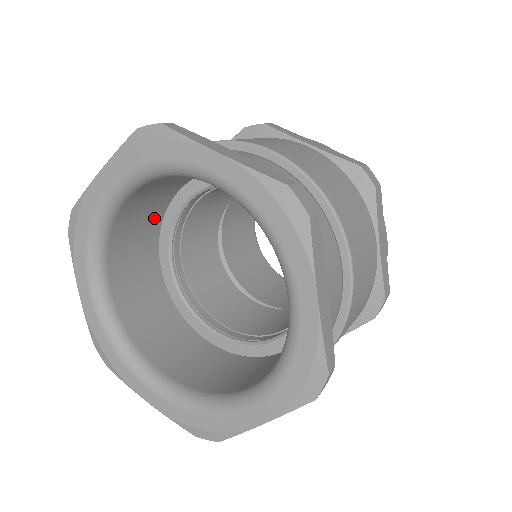
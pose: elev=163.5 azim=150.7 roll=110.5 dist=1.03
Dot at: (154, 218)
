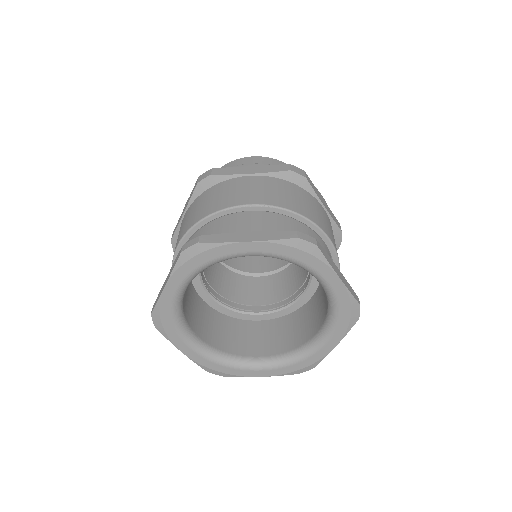
Dot at: occluded
